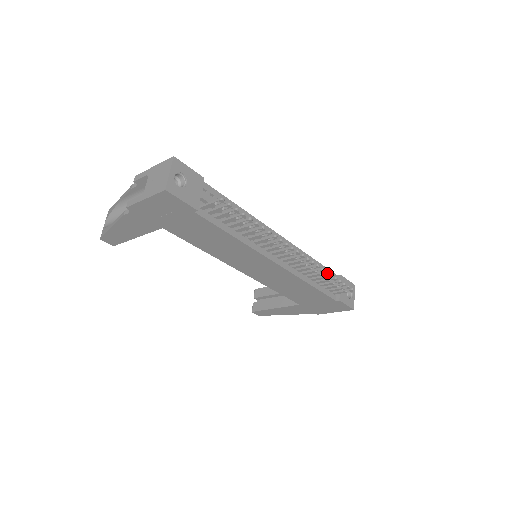
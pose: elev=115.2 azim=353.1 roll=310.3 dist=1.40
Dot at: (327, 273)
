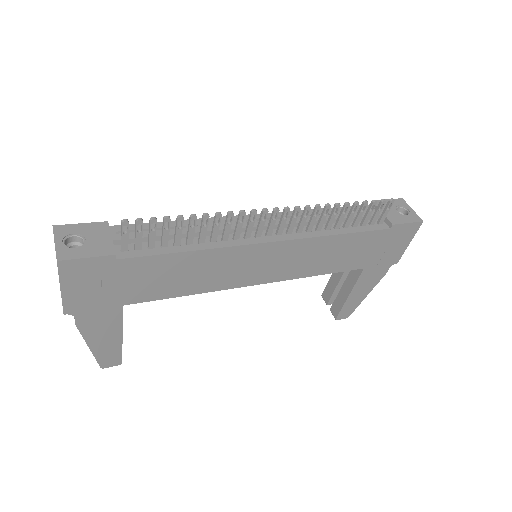
Dot at: (338, 206)
